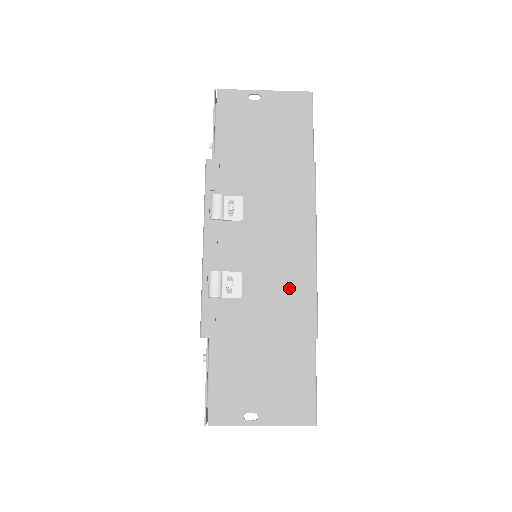
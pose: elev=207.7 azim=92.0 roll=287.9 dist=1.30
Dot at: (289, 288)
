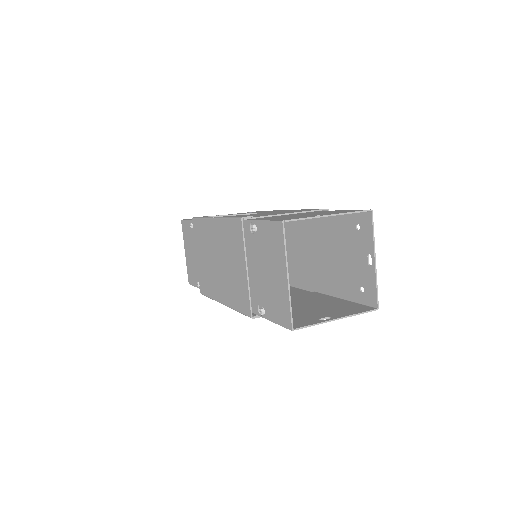
Dot at: occluded
